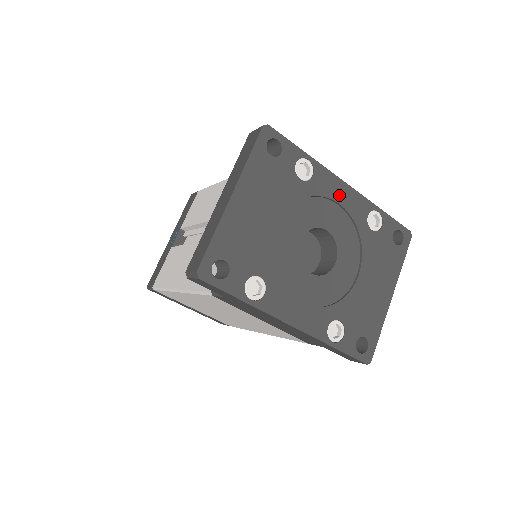
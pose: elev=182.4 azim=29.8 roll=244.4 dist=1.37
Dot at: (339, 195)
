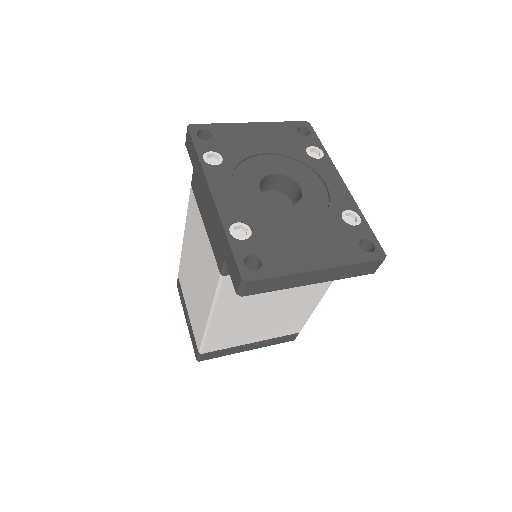
Dot at: (331, 181)
